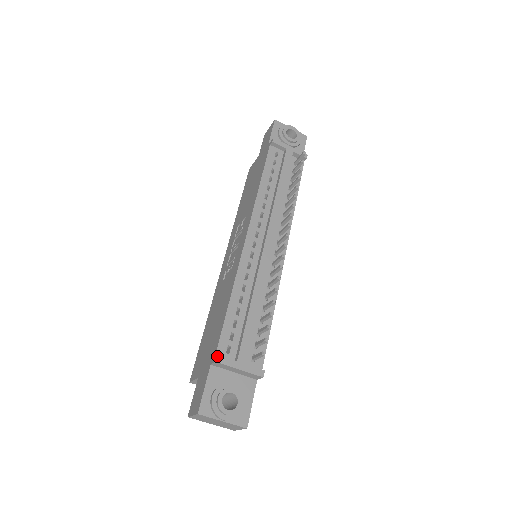
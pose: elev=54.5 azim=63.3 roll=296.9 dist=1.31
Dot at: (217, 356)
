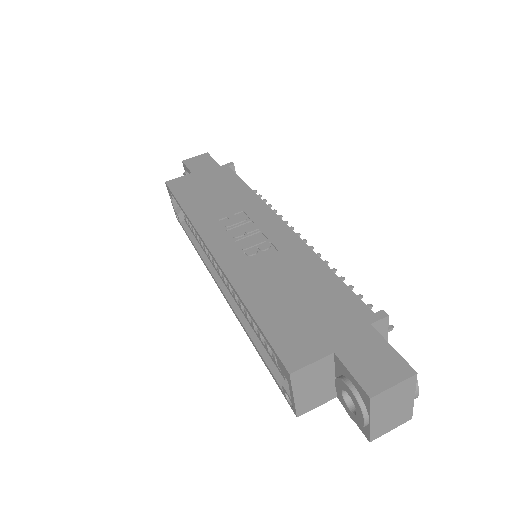
Dot at: occluded
